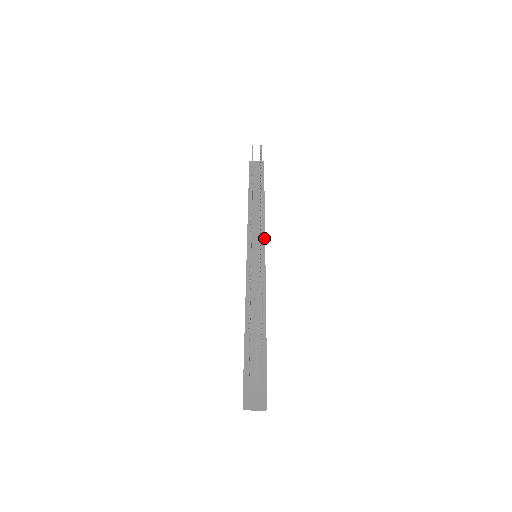
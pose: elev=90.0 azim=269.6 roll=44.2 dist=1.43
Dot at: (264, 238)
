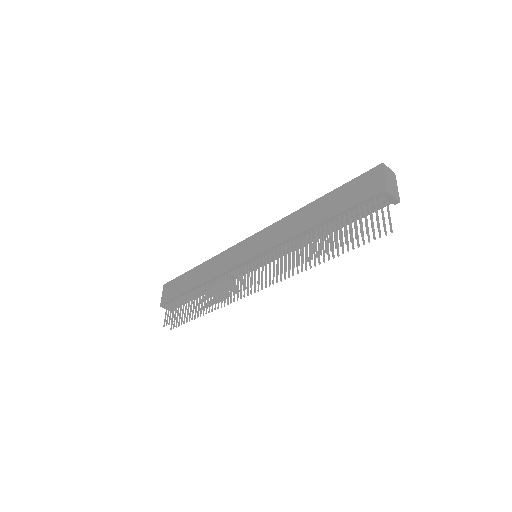
Dot at: occluded
